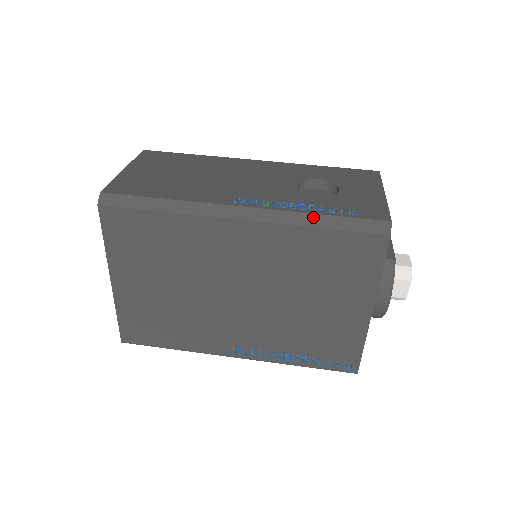
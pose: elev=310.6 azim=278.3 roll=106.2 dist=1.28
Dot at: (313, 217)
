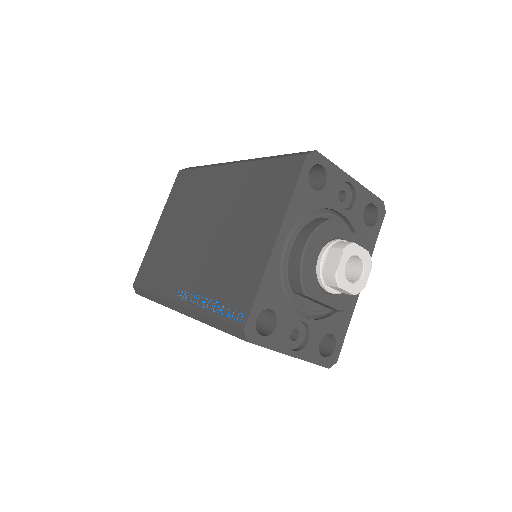
Dot at: (270, 157)
